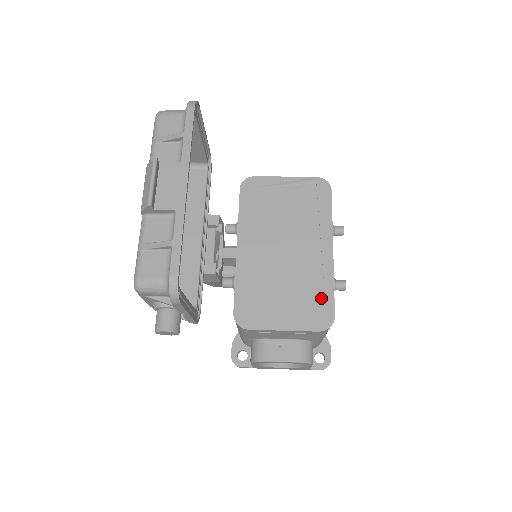
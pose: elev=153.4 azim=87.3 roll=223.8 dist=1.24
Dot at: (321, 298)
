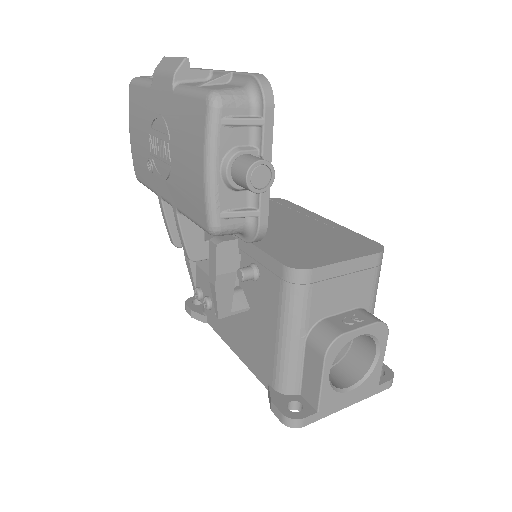
Dot at: (353, 238)
